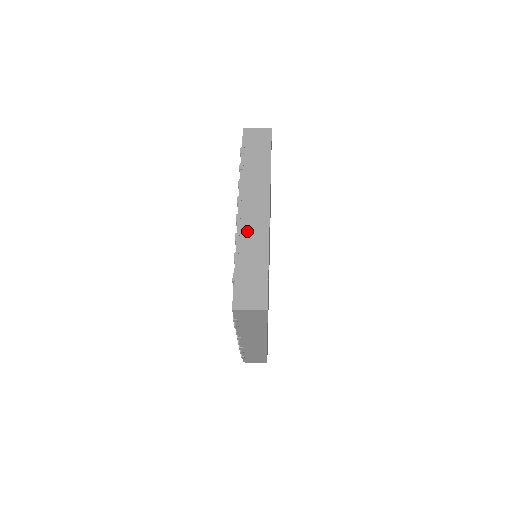
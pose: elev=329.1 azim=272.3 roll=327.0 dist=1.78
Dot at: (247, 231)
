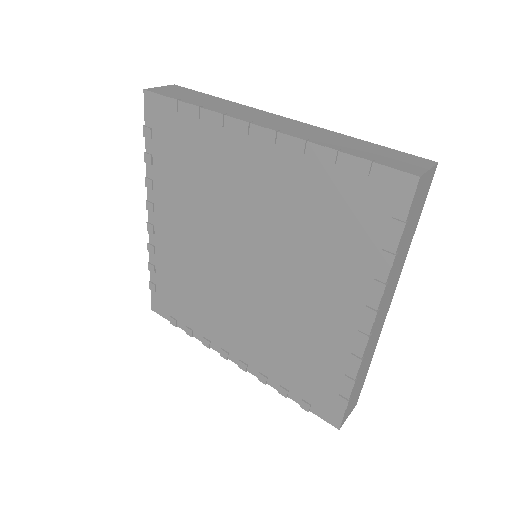
Dot at: (300, 132)
